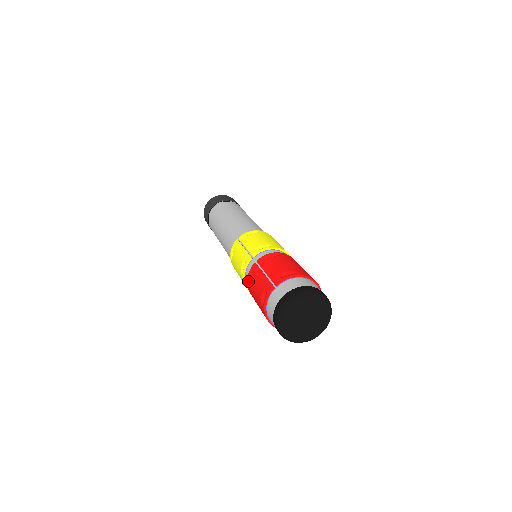
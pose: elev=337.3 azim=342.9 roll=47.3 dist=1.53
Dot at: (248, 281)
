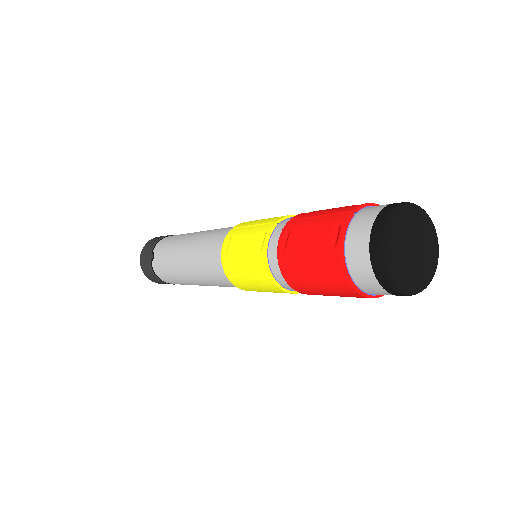
Dot at: (281, 246)
